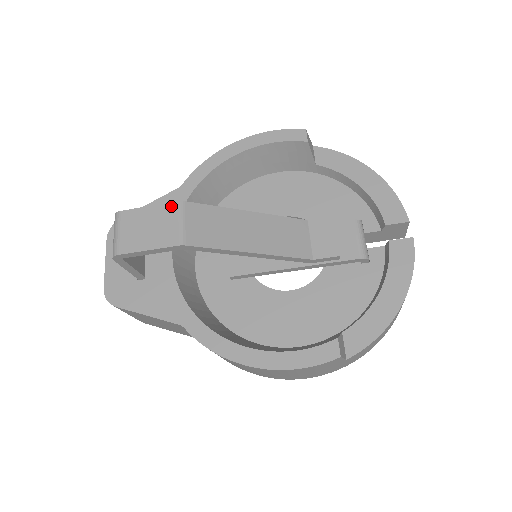
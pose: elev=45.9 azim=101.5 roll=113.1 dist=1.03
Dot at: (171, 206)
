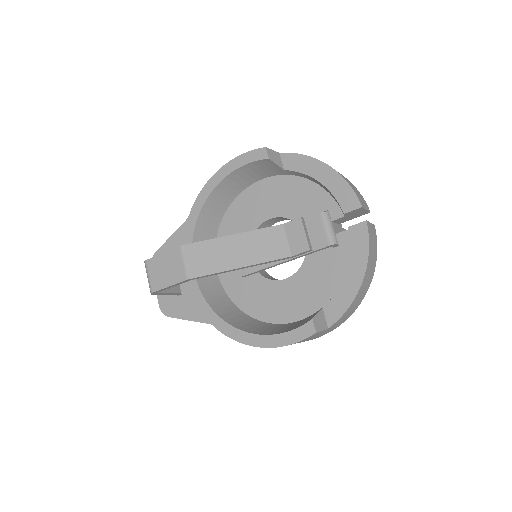
Dot at: (175, 251)
